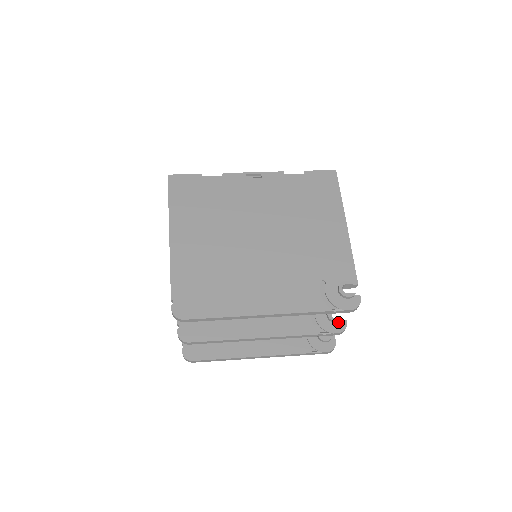
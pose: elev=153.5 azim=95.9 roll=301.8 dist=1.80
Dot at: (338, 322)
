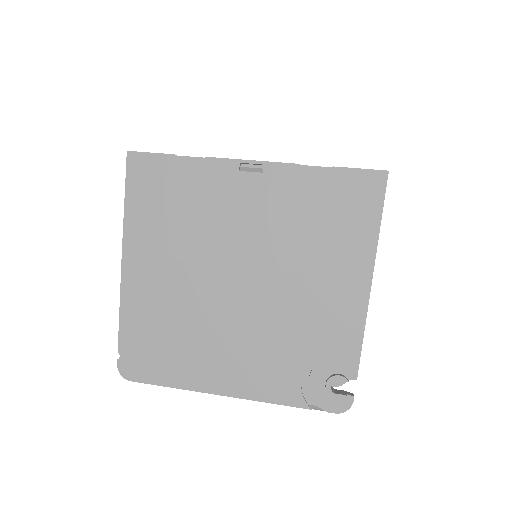
Dot at: occluded
